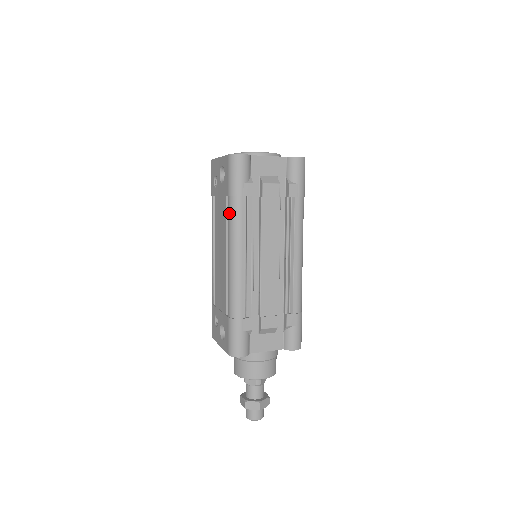
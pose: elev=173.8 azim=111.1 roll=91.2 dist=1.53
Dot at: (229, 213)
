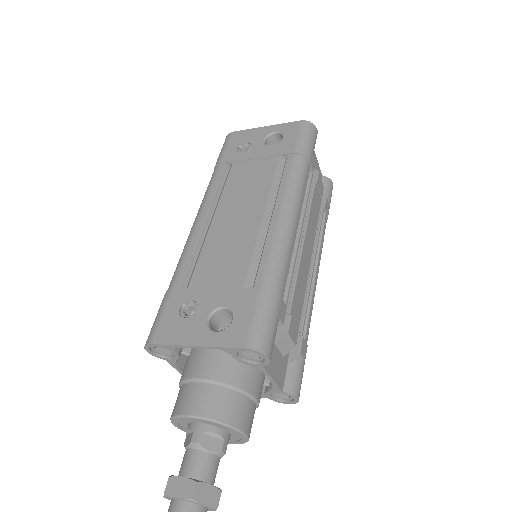
Dot at: (291, 168)
